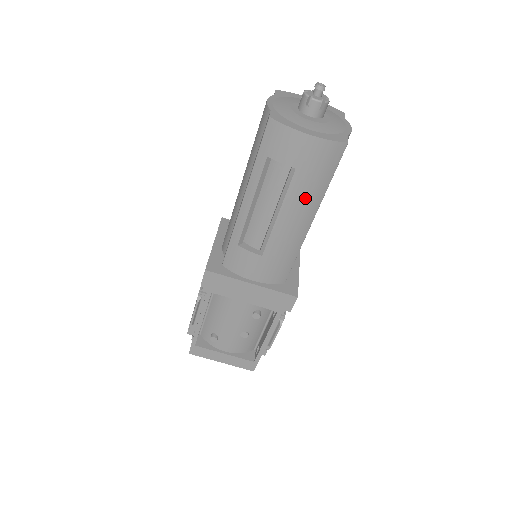
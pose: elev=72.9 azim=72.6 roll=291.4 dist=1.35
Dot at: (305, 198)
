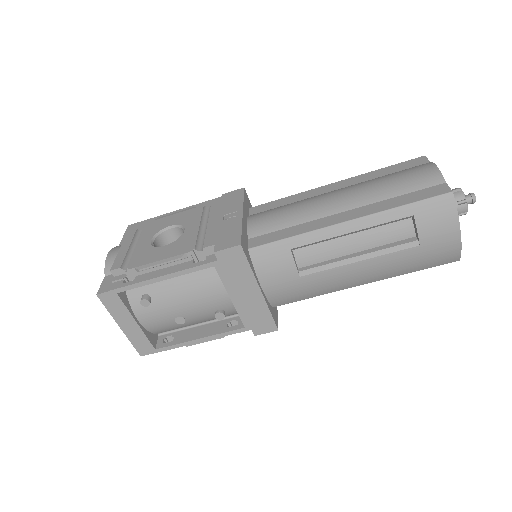
Dot at: (390, 268)
